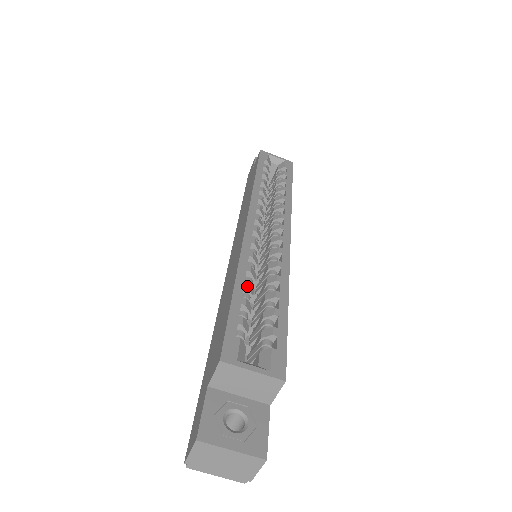
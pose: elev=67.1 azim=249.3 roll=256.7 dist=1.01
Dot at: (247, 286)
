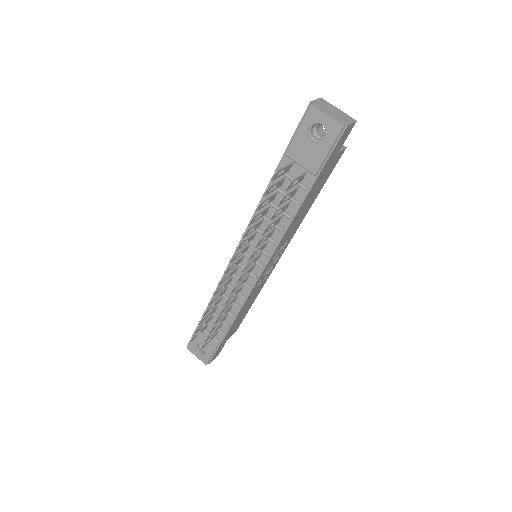
Dot at: occluded
